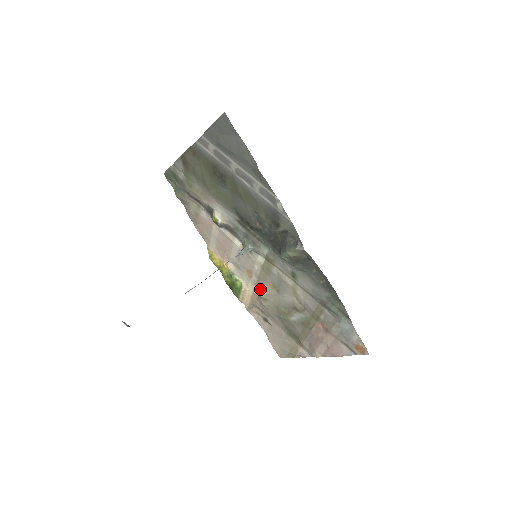
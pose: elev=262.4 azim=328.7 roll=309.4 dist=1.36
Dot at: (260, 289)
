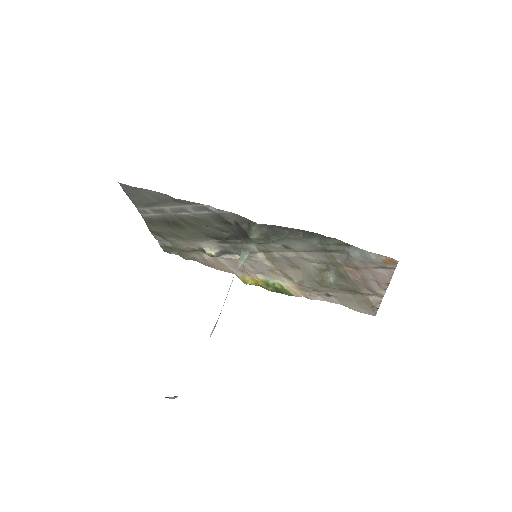
Dot at: (289, 277)
